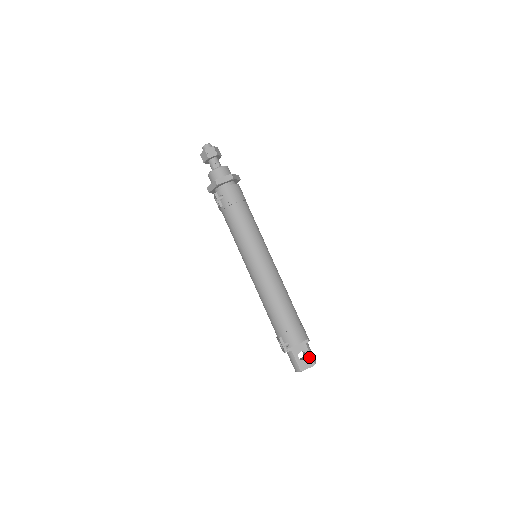
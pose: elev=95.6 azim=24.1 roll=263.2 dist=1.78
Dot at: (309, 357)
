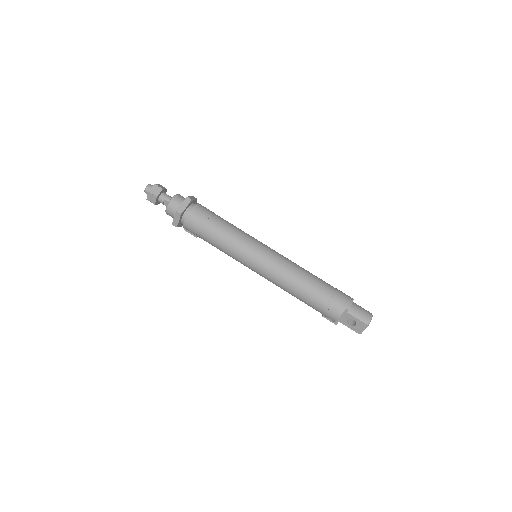
Dot at: (358, 322)
